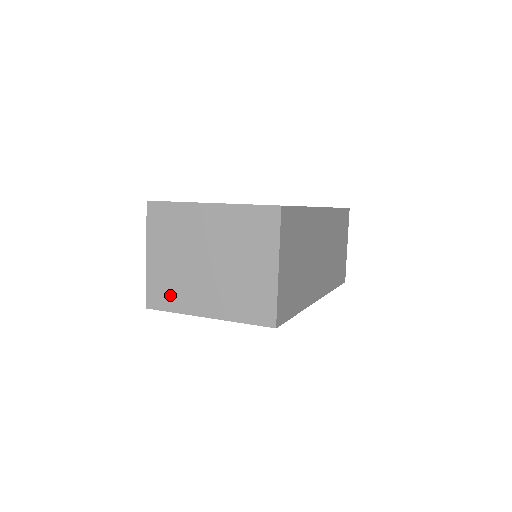
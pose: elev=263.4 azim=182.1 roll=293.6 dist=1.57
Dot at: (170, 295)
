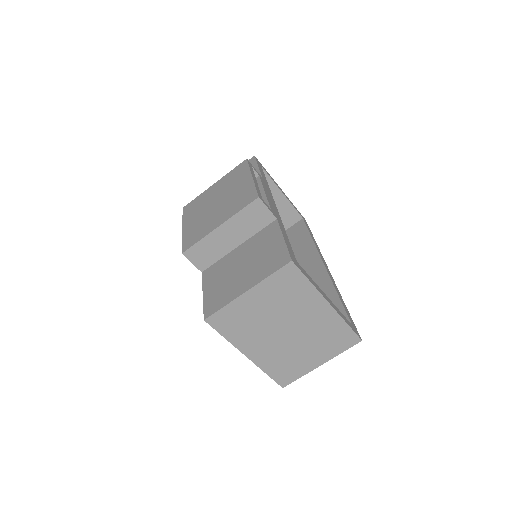
Dot at: (235, 327)
